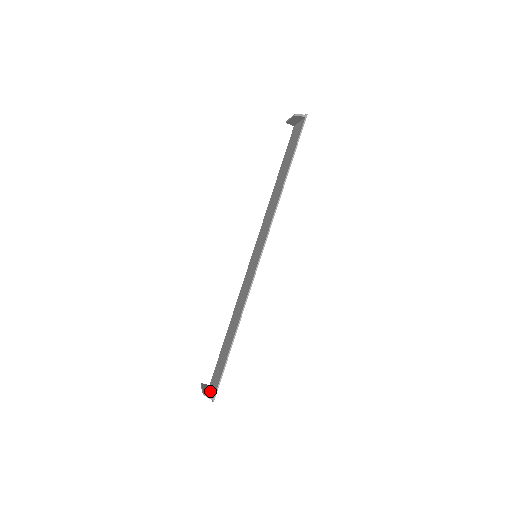
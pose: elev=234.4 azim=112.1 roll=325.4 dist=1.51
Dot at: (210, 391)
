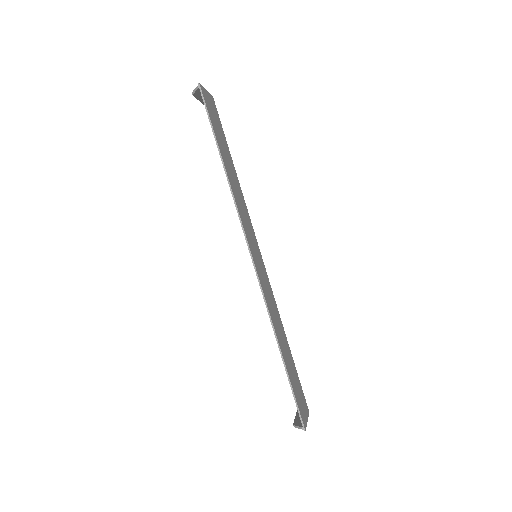
Dot at: occluded
